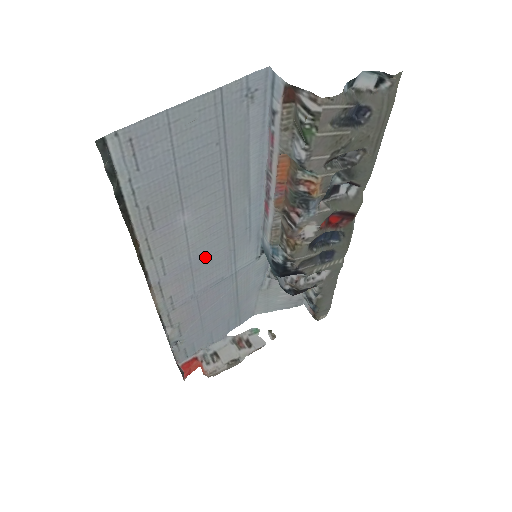
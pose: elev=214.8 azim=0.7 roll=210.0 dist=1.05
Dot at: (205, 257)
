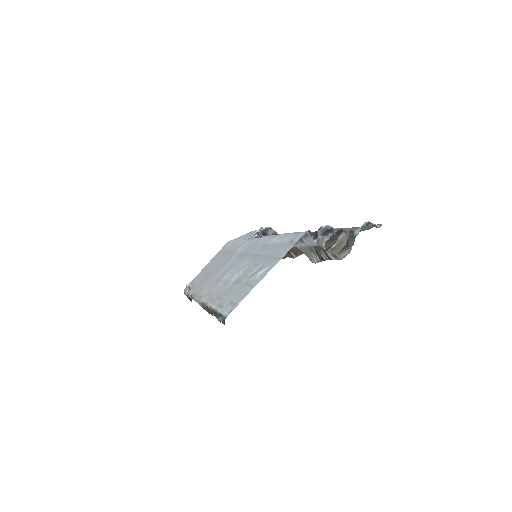
Dot at: (227, 270)
